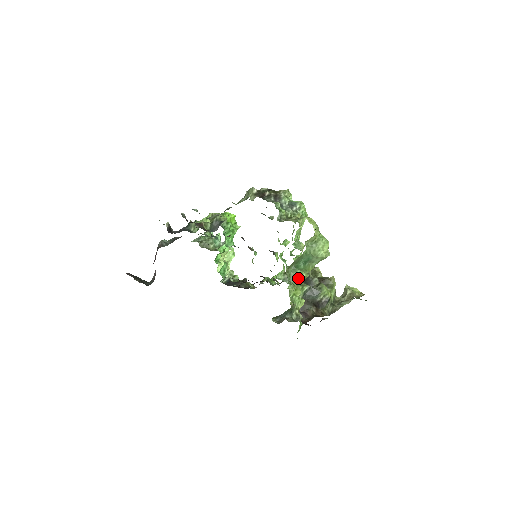
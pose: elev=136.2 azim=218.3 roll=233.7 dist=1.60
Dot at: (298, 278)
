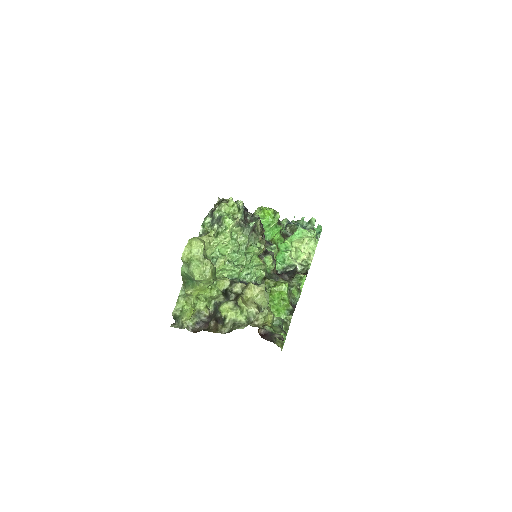
Dot at: occluded
